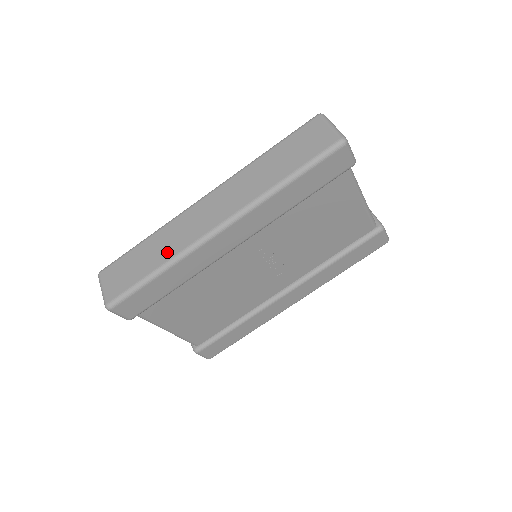
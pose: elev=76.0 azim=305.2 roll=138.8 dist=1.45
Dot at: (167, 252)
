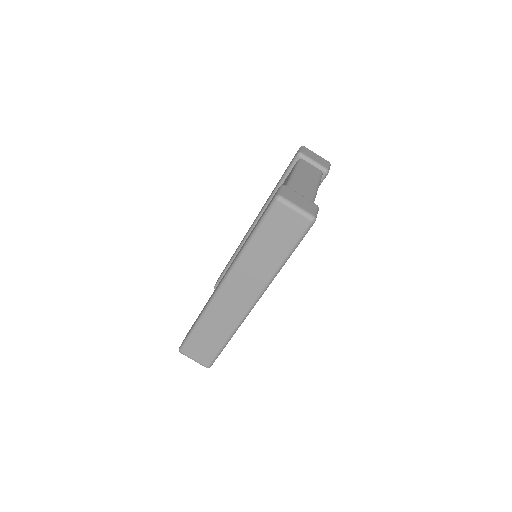
Dot at: (225, 329)
